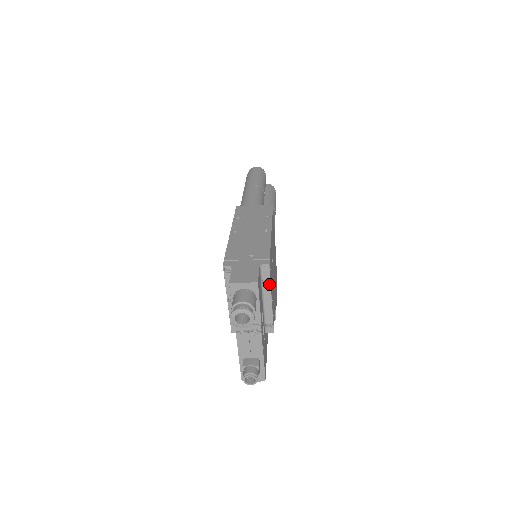
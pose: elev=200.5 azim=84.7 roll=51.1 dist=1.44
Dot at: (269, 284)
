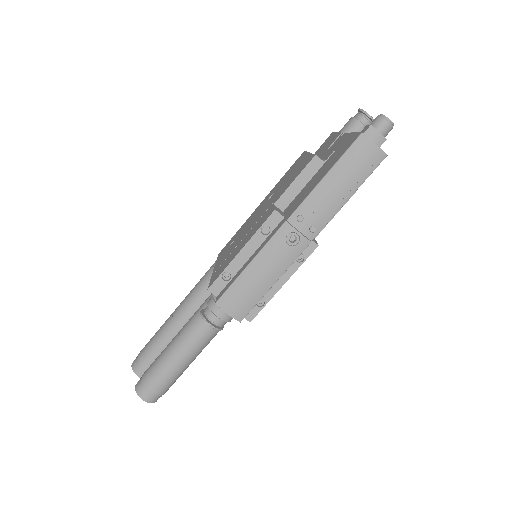
Dot at: occluded
